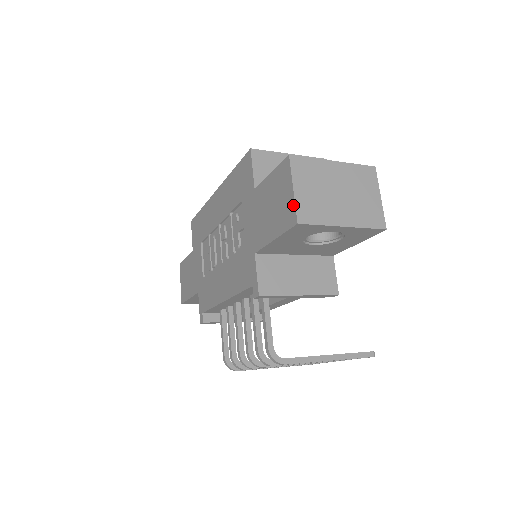
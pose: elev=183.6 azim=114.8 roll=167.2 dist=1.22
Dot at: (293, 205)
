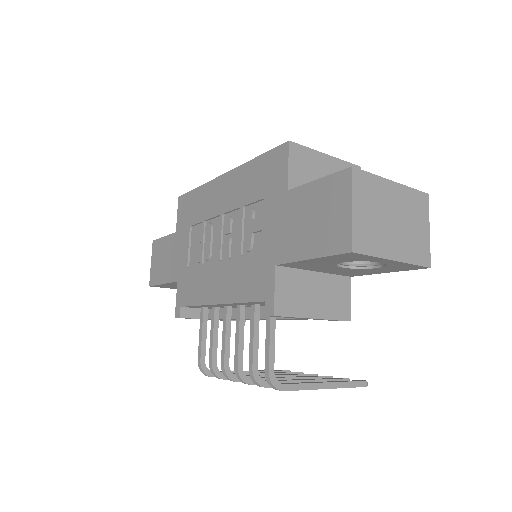
Dot at: (349, 228)
